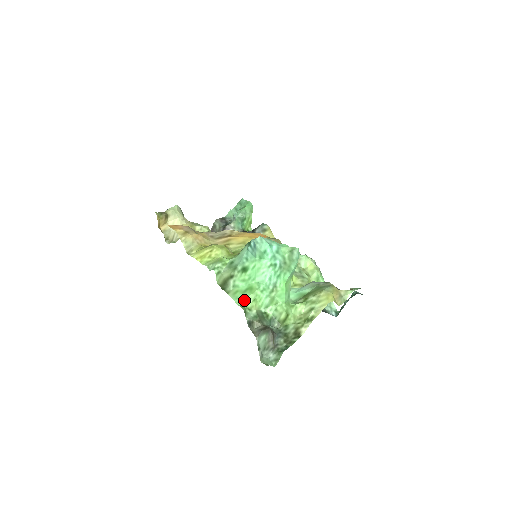
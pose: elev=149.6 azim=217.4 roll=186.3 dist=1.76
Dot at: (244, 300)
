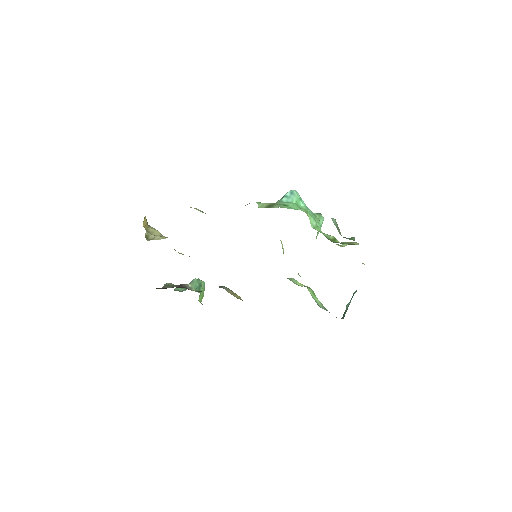
Dot at: occluded
